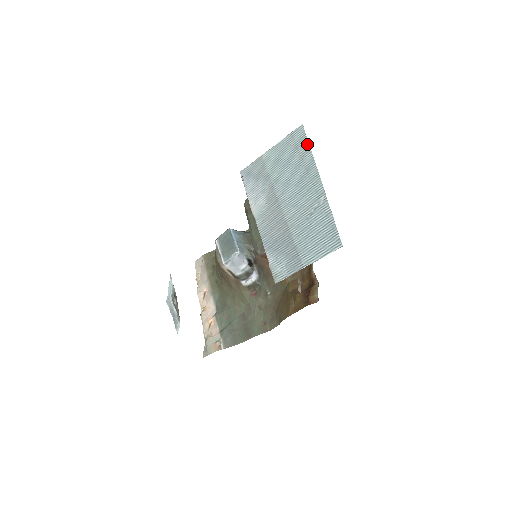
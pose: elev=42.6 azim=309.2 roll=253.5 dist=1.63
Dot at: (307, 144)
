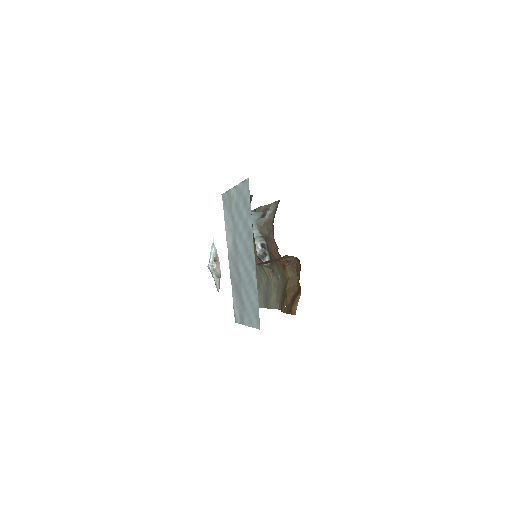
Dot at: (249, 205)
